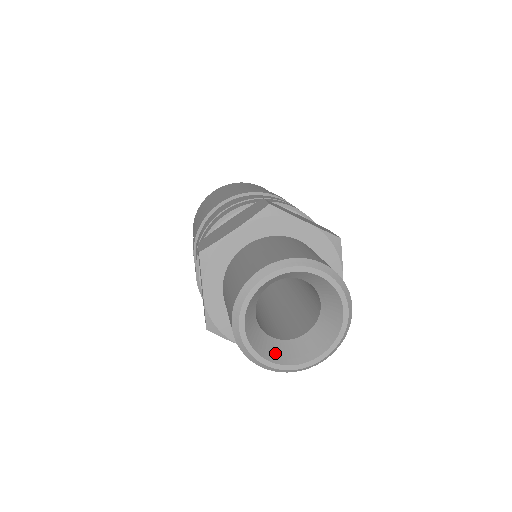
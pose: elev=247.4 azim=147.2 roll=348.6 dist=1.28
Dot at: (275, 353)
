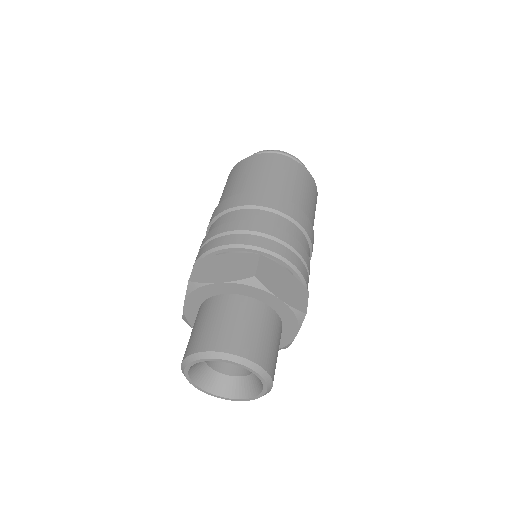
Dot at: (240, 390)
